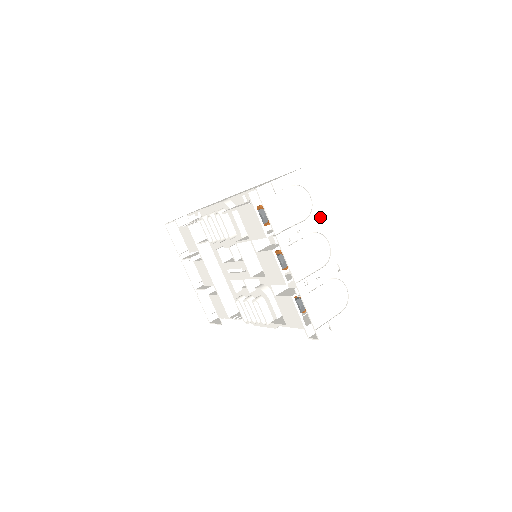
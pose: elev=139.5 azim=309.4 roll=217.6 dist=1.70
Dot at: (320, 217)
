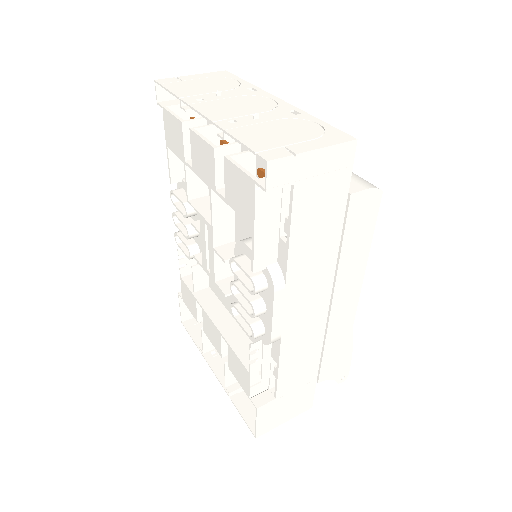
Dot at: (255, 89)
